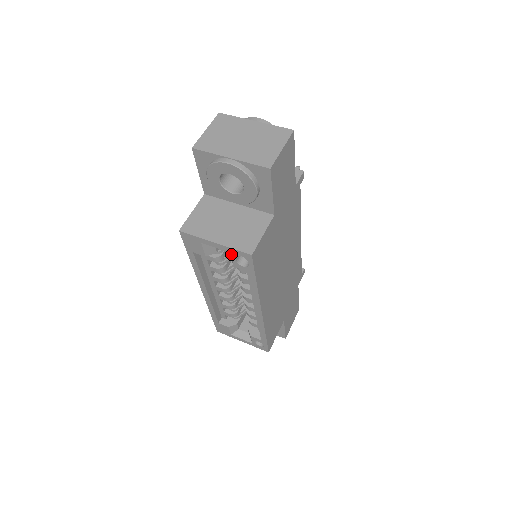
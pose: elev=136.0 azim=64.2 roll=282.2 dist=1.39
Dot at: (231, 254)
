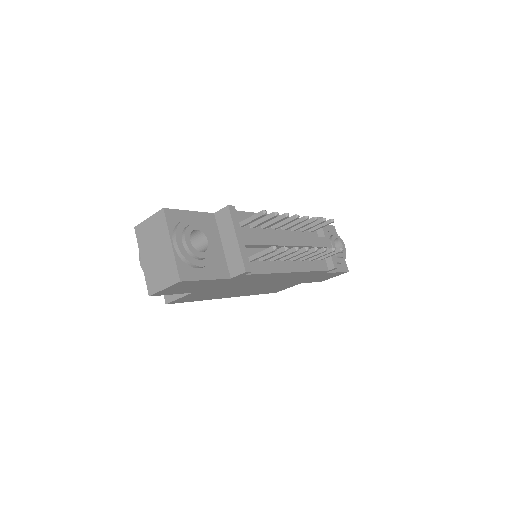
Dot at: occluded
